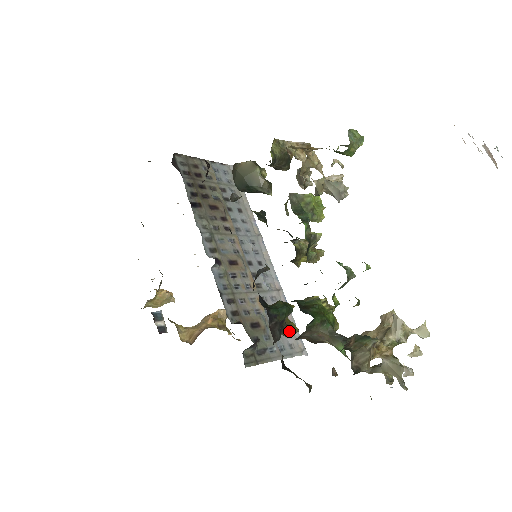
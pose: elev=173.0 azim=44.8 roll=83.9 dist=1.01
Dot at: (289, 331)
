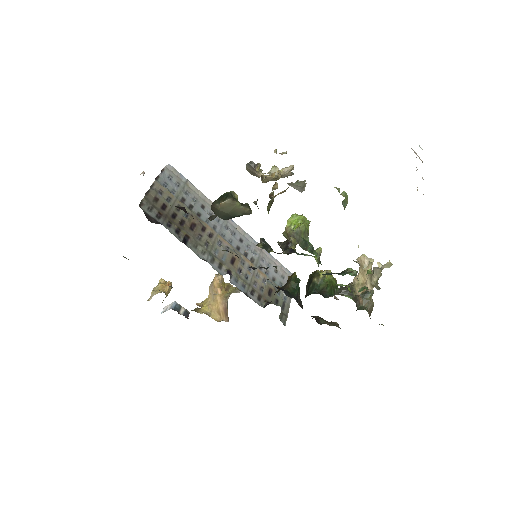
Dot at: occluded
